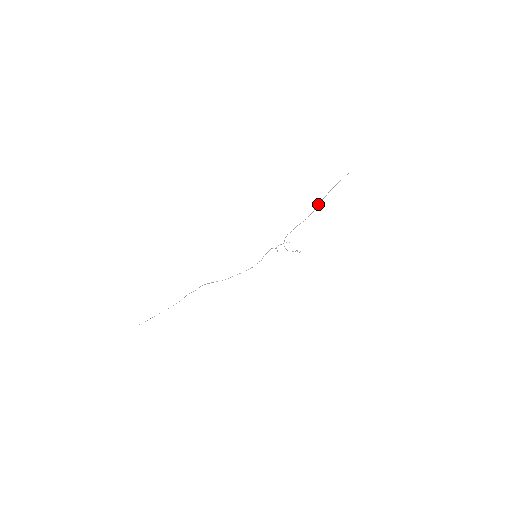
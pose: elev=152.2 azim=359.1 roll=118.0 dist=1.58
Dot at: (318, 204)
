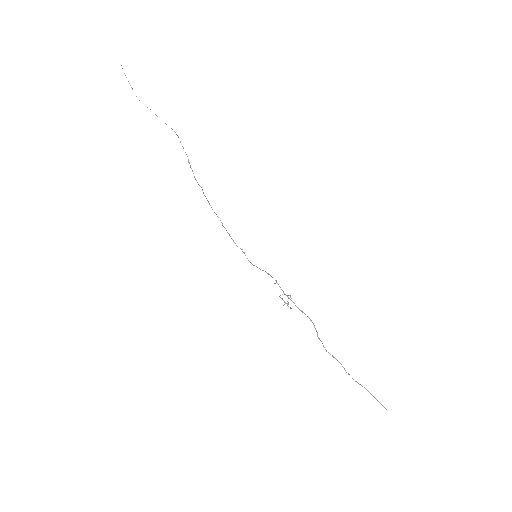
Dot at: (336, 359)
